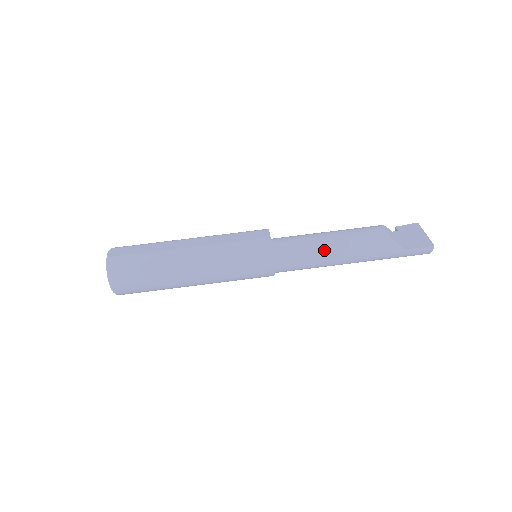
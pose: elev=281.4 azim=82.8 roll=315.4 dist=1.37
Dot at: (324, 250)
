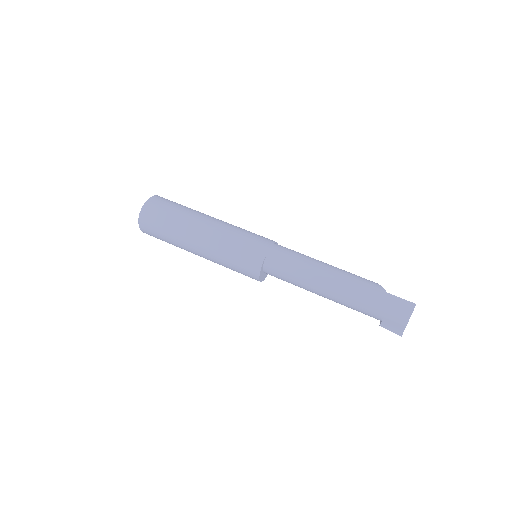
Dot at: (316, 260)
